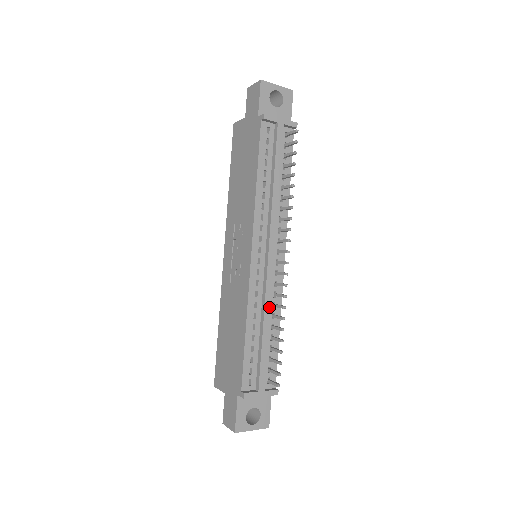
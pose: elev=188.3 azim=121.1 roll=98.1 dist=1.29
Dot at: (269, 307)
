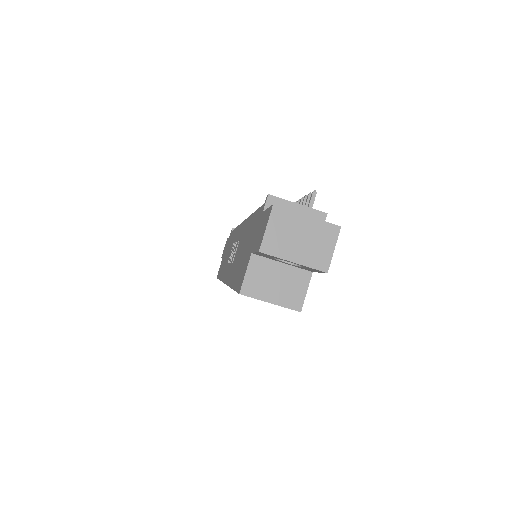
Dot at: occluded
